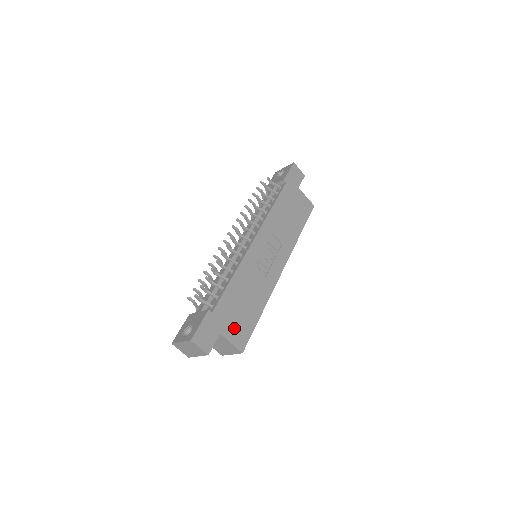
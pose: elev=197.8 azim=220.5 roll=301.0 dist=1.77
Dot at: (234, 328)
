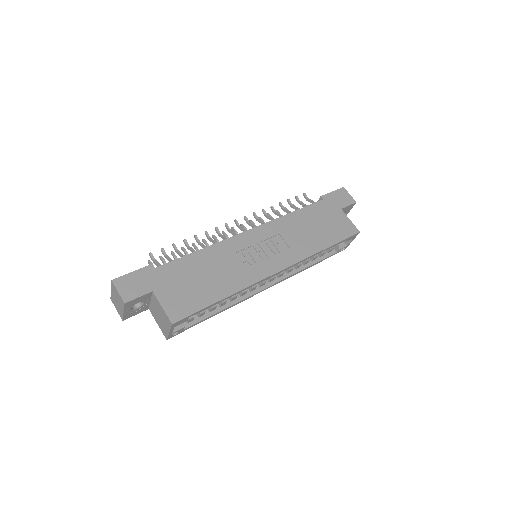
Dot at: (175, 295)
